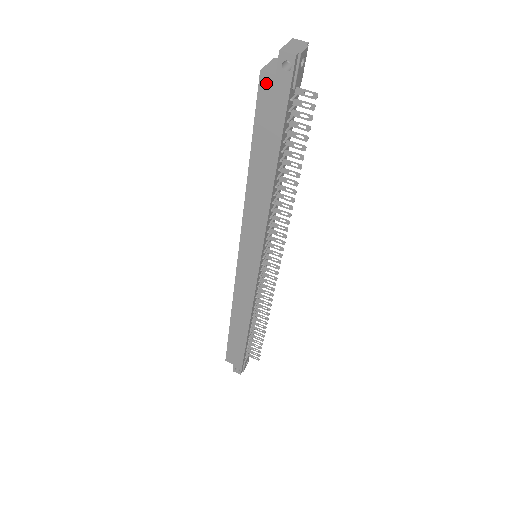
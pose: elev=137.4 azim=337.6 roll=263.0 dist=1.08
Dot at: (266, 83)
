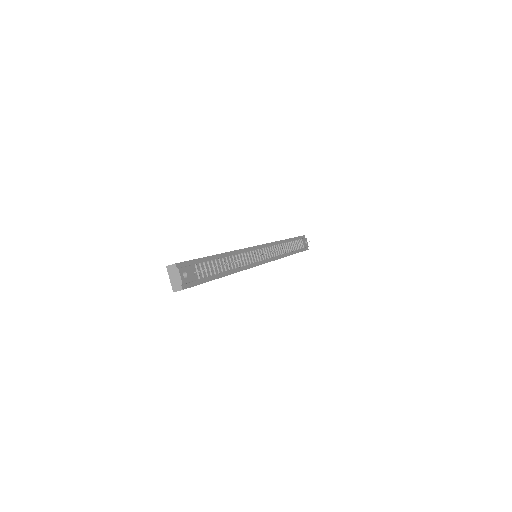
Dot at: occluded
